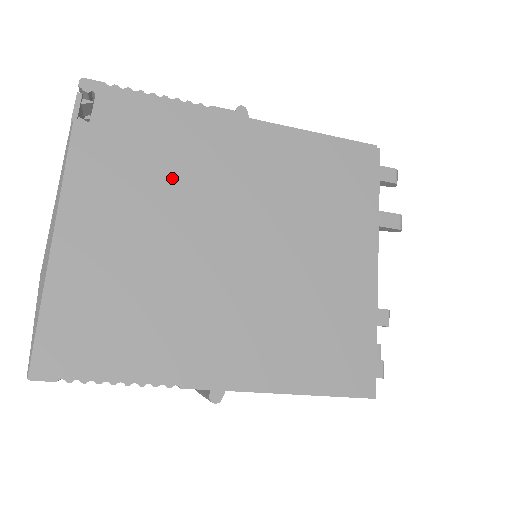
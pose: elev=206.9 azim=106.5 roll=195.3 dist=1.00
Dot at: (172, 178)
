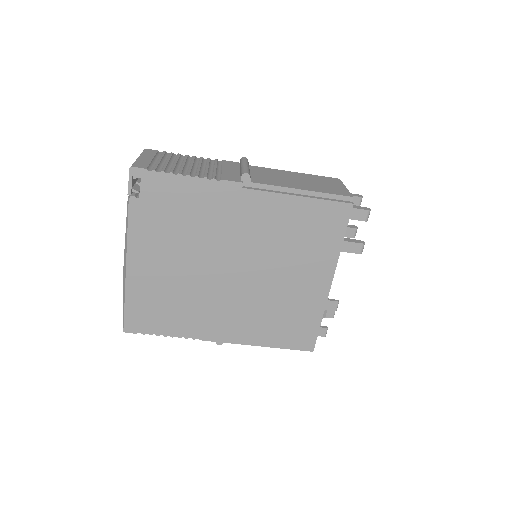
Dot at: (194, 232)
